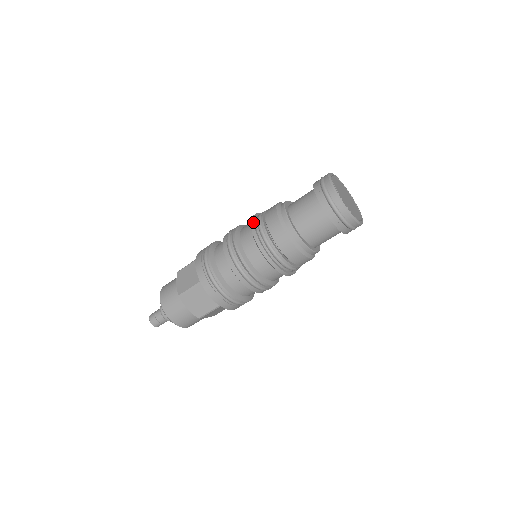
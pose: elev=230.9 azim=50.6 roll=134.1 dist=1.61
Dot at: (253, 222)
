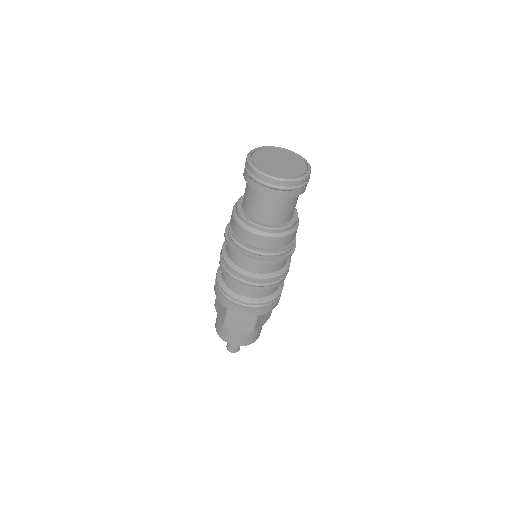
Dot at: occluded
